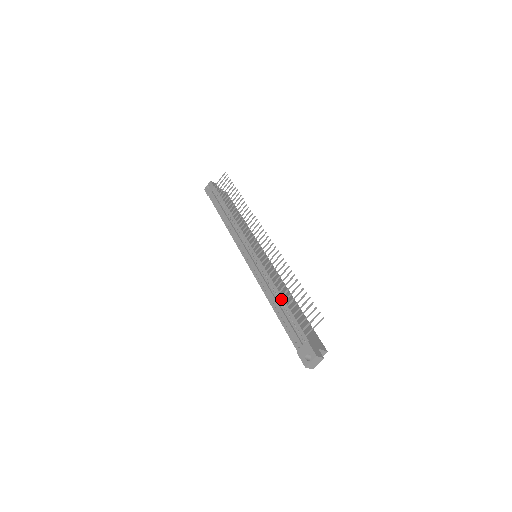
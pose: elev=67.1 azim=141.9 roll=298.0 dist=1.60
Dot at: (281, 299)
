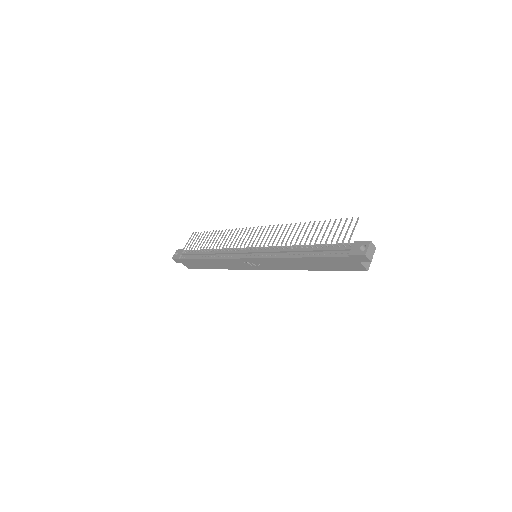
Dot at: (305, 246)
